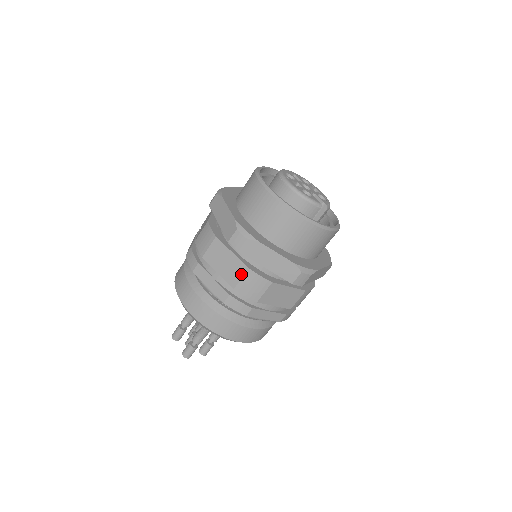
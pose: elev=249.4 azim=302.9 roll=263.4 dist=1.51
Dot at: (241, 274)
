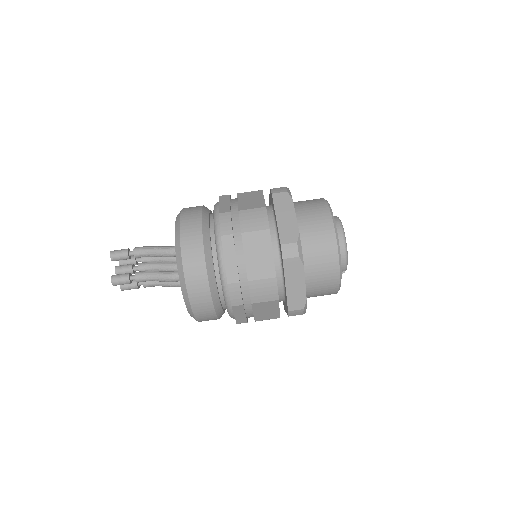
Dot at: (265, 276)
